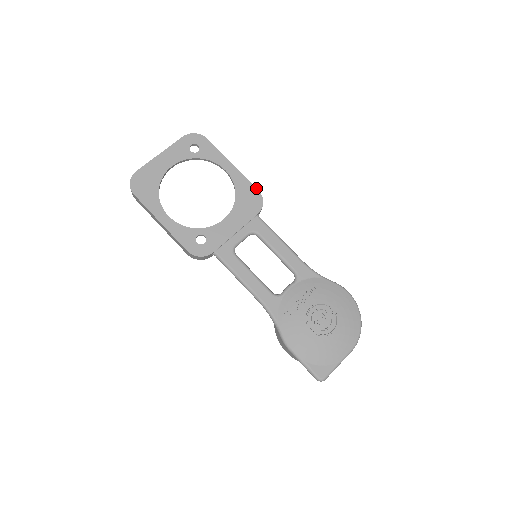
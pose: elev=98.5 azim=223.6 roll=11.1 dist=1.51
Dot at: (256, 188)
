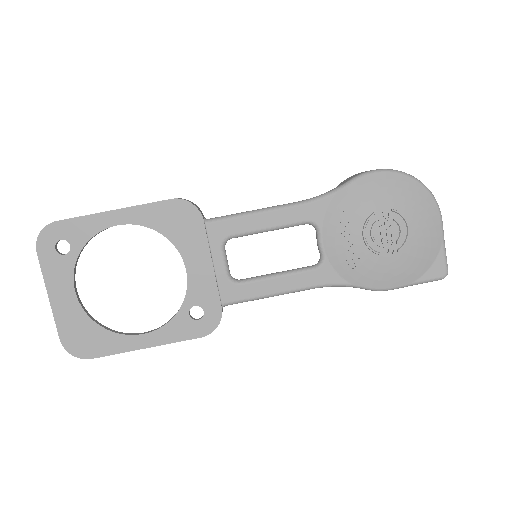
Dot at: (166, 200)
